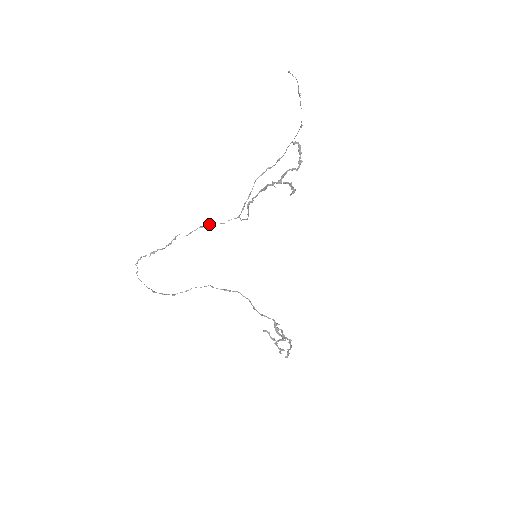
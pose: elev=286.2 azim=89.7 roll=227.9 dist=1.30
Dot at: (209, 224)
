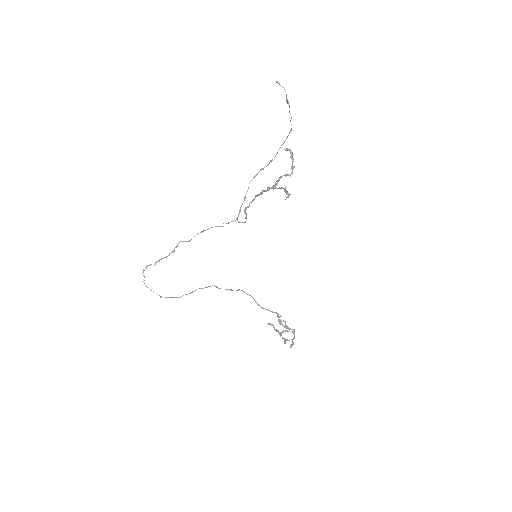
Dot at: (209, 228)
